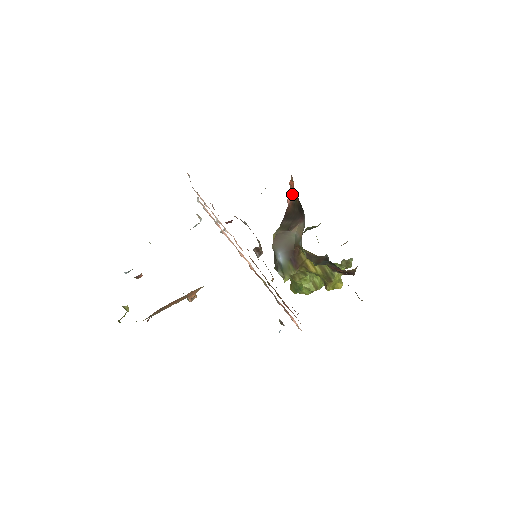
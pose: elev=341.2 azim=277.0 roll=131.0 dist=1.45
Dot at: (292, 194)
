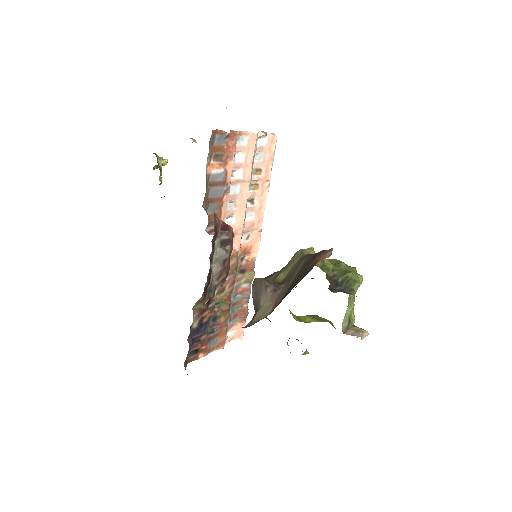
Dot at: occluded
